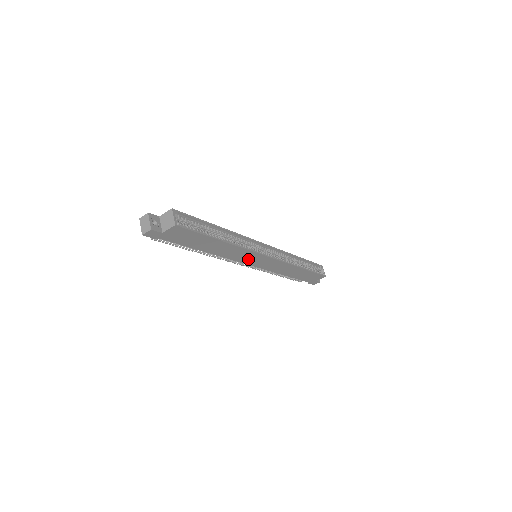
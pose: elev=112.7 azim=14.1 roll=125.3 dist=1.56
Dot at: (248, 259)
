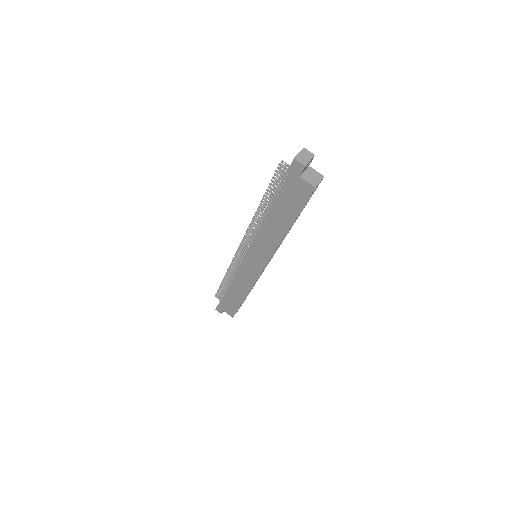
Dot at: (257, 252)
